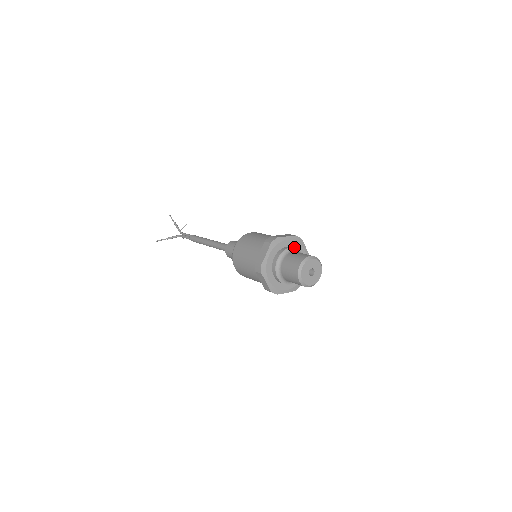
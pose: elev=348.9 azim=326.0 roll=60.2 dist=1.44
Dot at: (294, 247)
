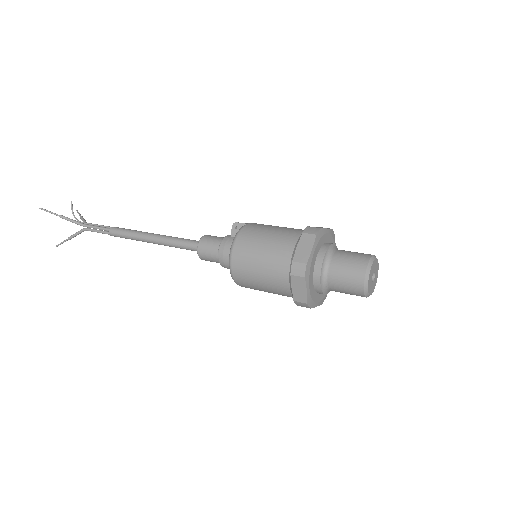
Dot at: (320, 246)
